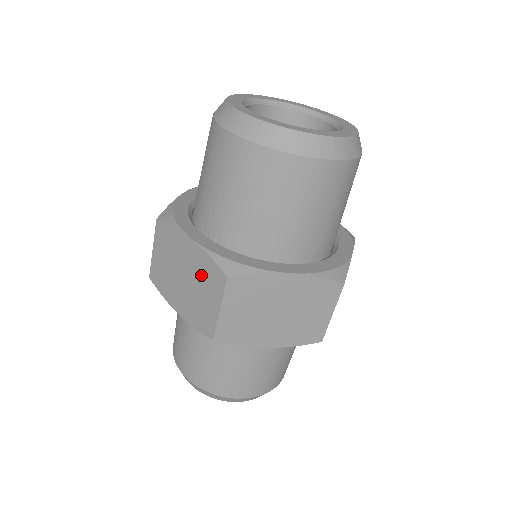
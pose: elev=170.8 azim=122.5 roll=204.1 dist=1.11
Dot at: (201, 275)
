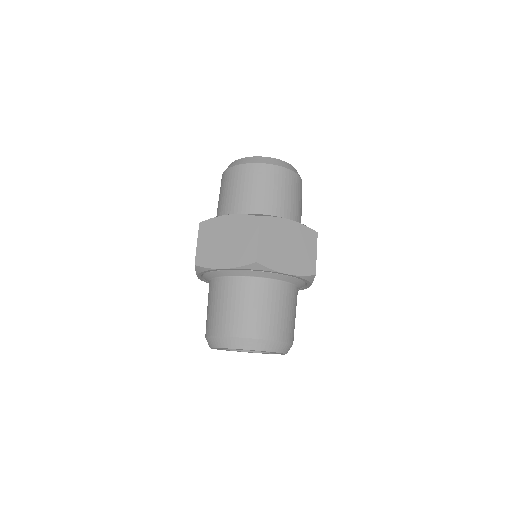
Dot at: occluded
